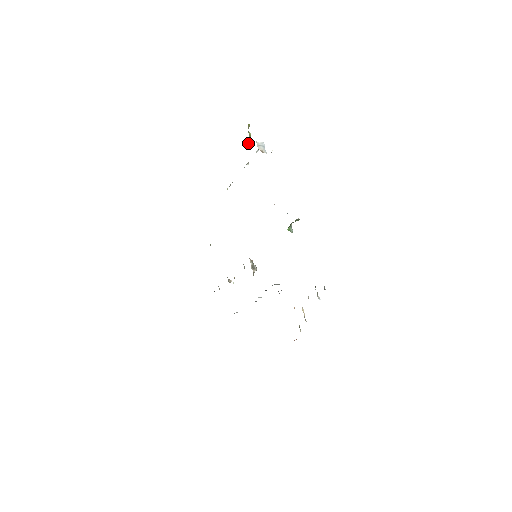
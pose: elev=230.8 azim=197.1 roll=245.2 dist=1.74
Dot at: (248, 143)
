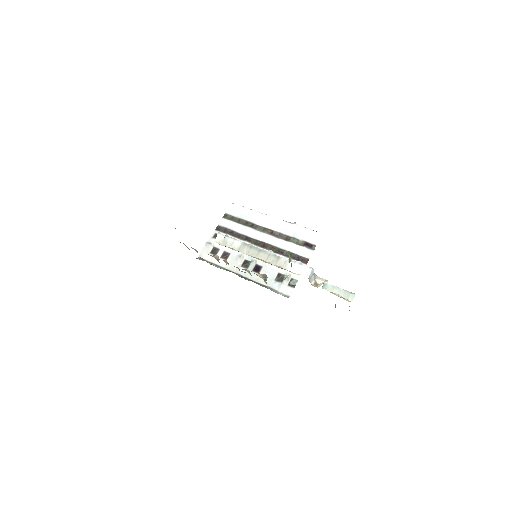
Dot at: occluded
